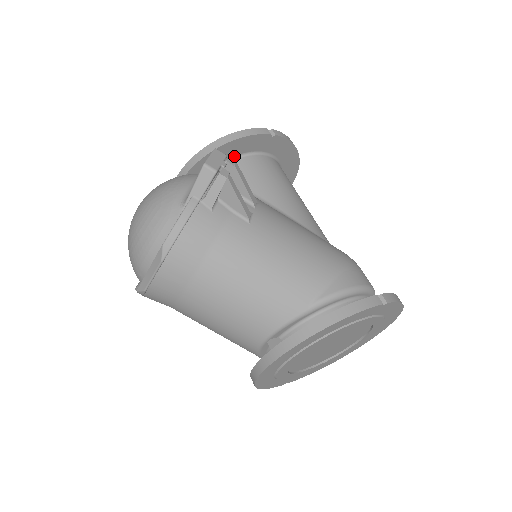
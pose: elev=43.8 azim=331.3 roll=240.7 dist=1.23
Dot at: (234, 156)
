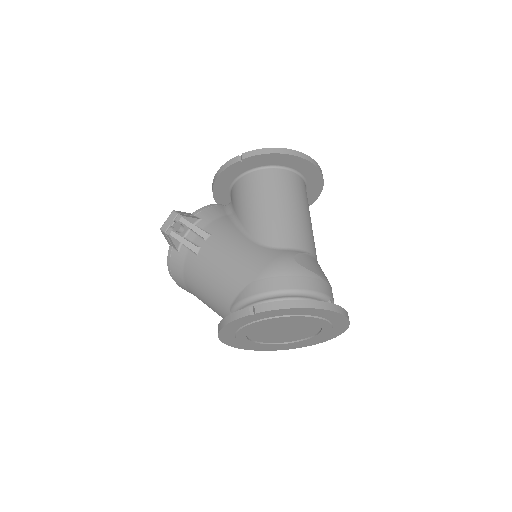
Dot at: (232, 182)
